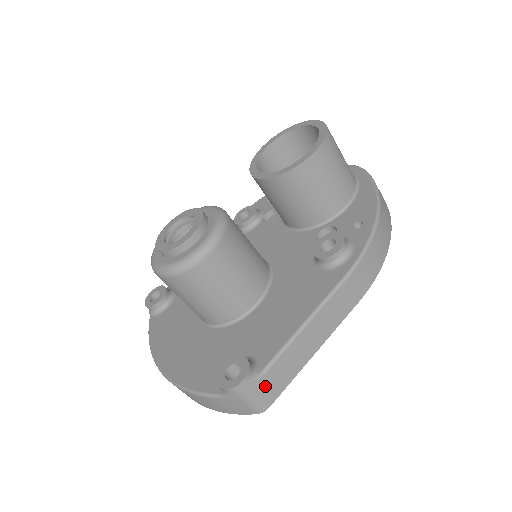
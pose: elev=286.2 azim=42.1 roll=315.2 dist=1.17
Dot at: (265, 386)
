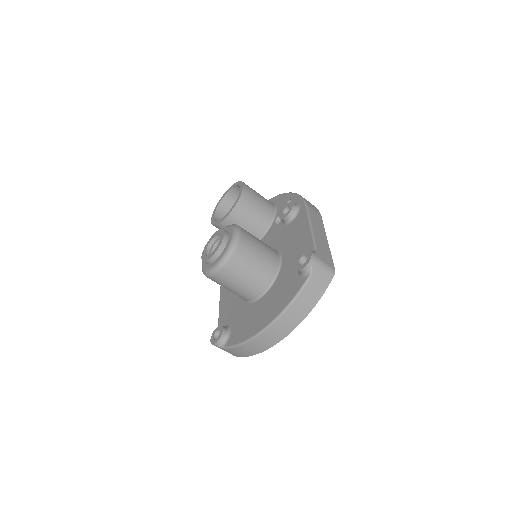
Dot at: (323, 257)
